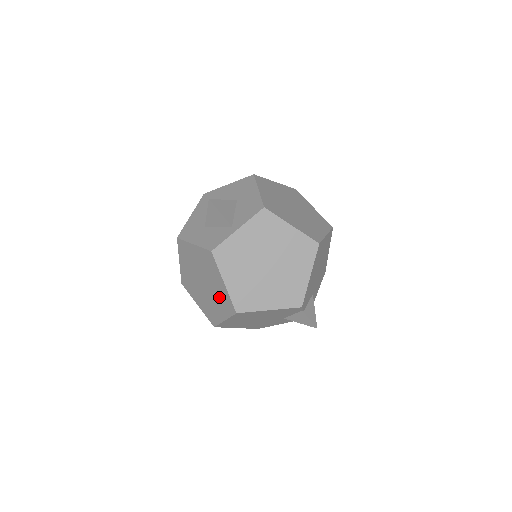
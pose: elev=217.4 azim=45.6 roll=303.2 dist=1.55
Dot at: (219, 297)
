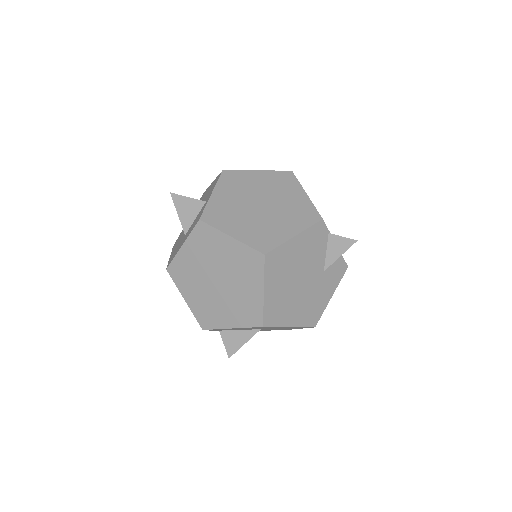
Dot at: (239, 267)
